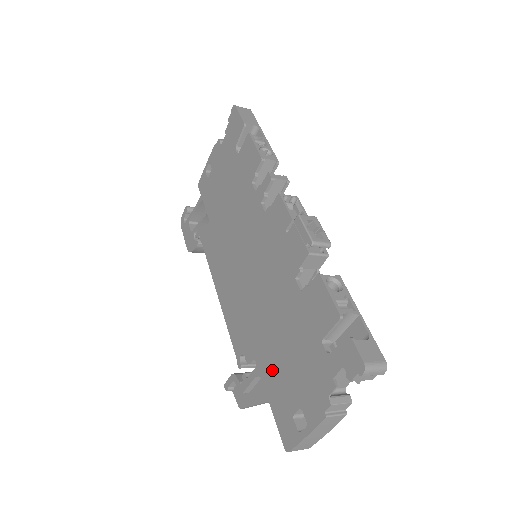
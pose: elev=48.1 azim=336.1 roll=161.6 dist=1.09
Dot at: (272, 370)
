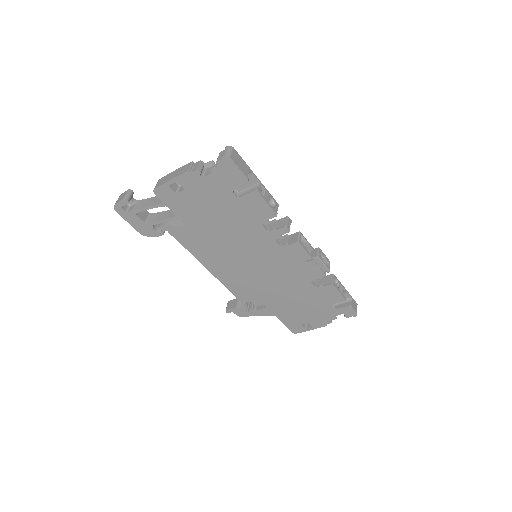
Dot at: (284, 310)
